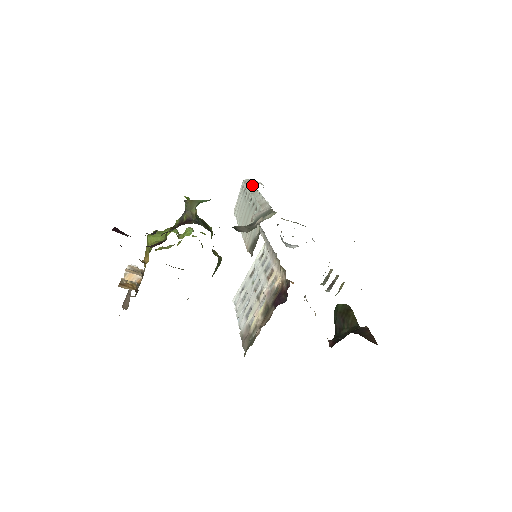
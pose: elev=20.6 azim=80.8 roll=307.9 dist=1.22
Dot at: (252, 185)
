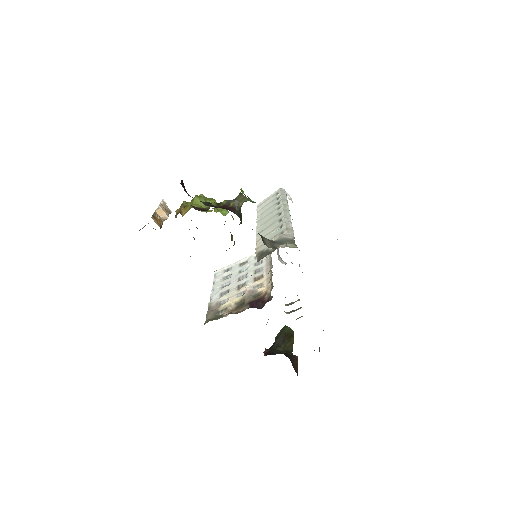
Dot at: (286, 200)
